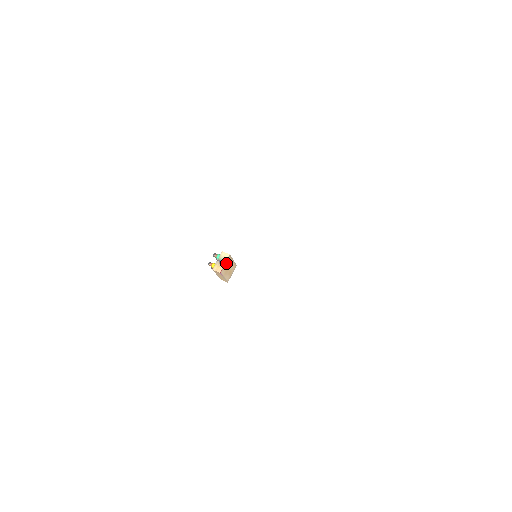
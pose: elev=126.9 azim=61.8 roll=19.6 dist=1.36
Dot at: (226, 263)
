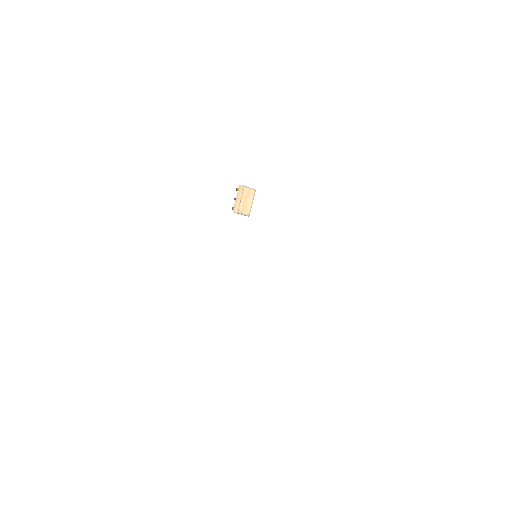
Dot at: (250, 191)
